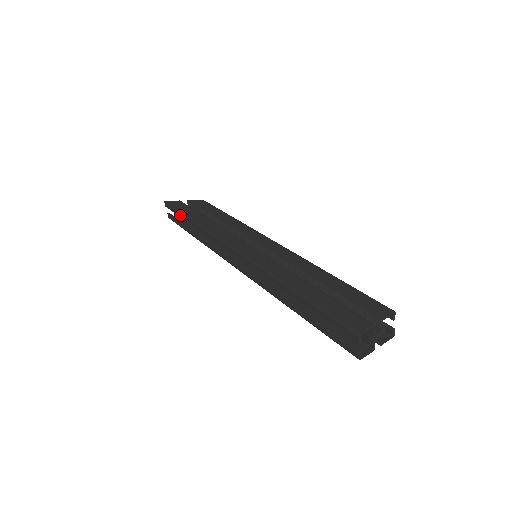
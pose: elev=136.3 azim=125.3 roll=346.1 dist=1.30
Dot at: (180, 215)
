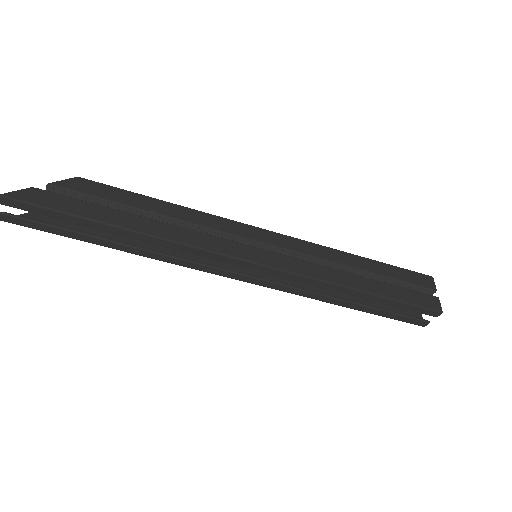
Dot at: (71, 219)
